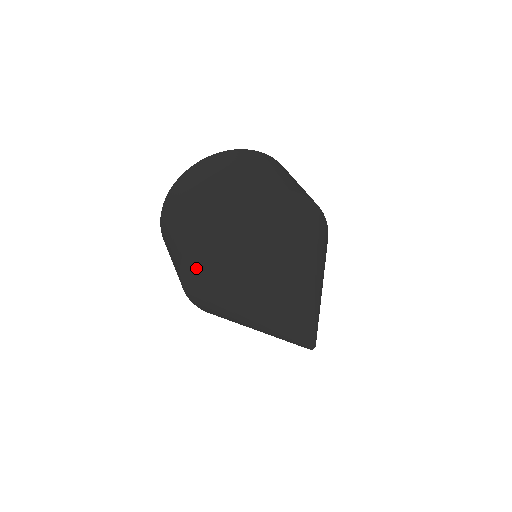
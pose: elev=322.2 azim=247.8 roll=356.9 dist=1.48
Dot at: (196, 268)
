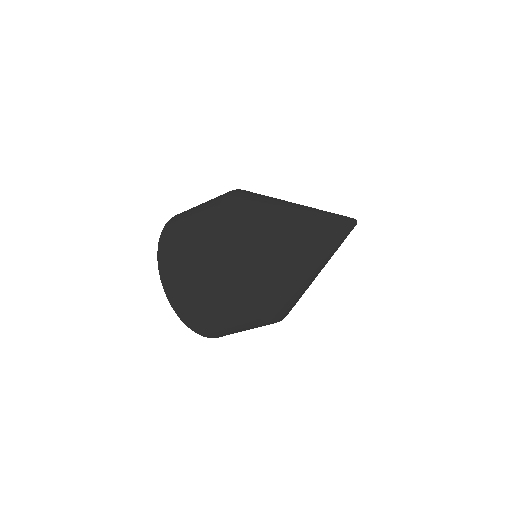
Dot at: (240, 259)
